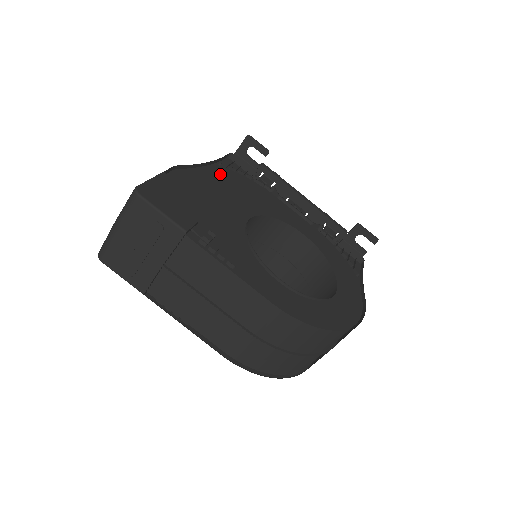
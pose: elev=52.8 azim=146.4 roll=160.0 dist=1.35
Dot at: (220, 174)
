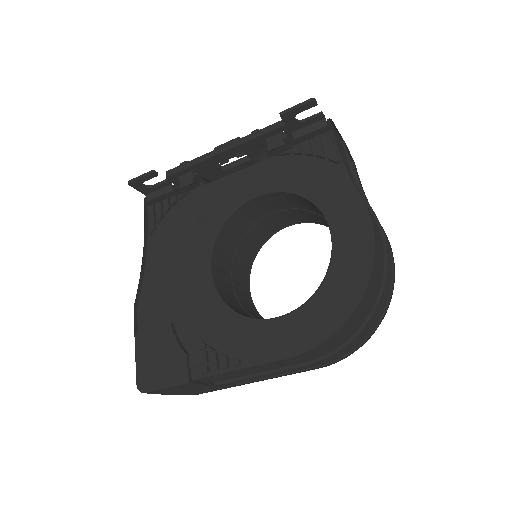
Dot at: (159, 247)
